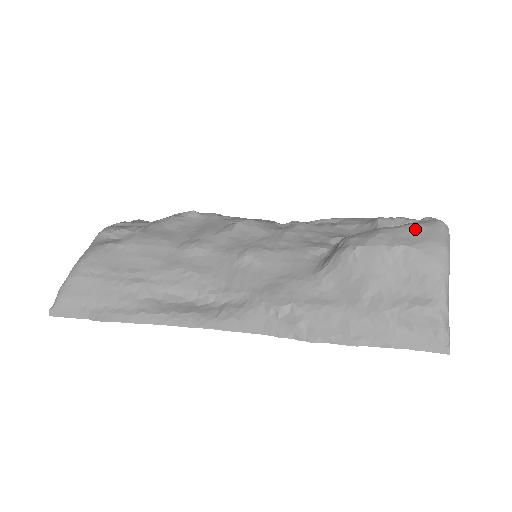
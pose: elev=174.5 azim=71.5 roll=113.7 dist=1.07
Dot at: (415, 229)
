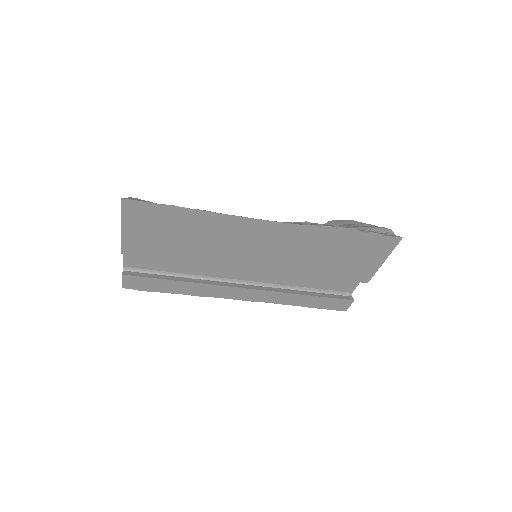
Dot at: occluded
